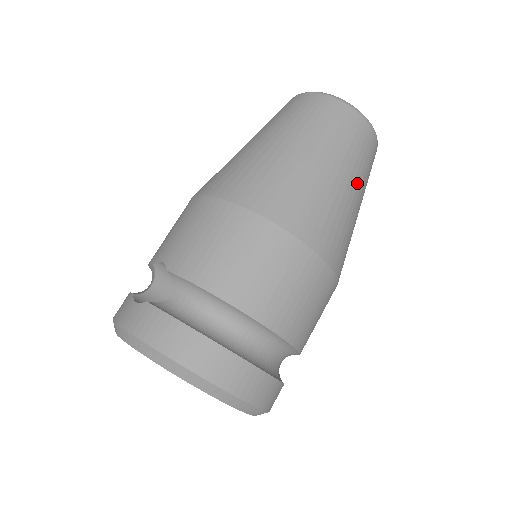
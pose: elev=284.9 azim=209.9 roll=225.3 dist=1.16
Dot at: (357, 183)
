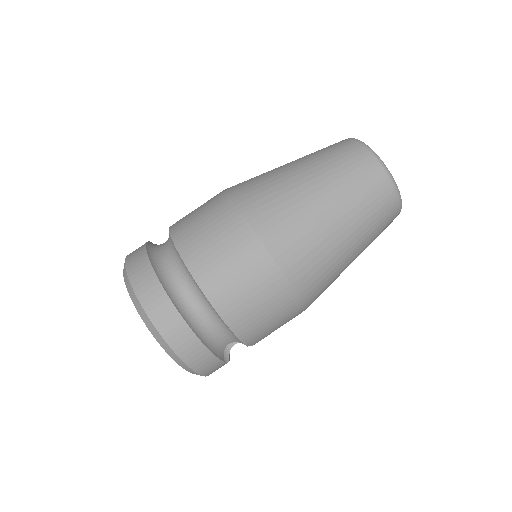
Dot at: (334, 196)
